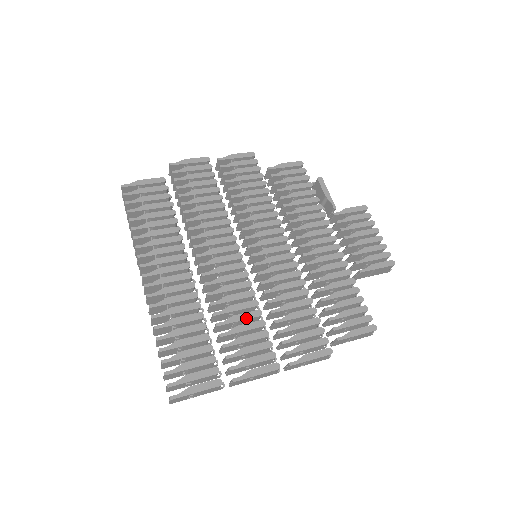
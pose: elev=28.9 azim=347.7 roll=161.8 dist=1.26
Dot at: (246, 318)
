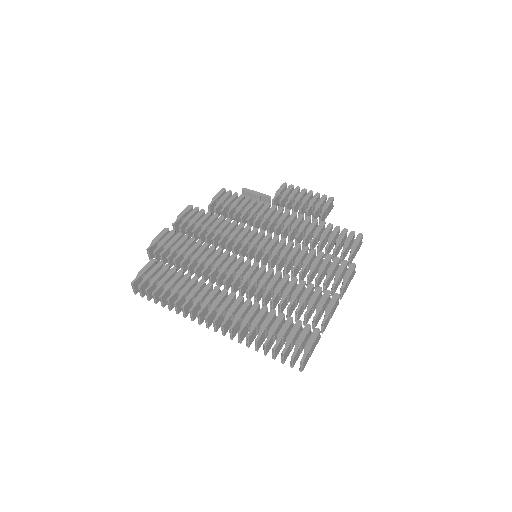
Dot at: (291, 287)
